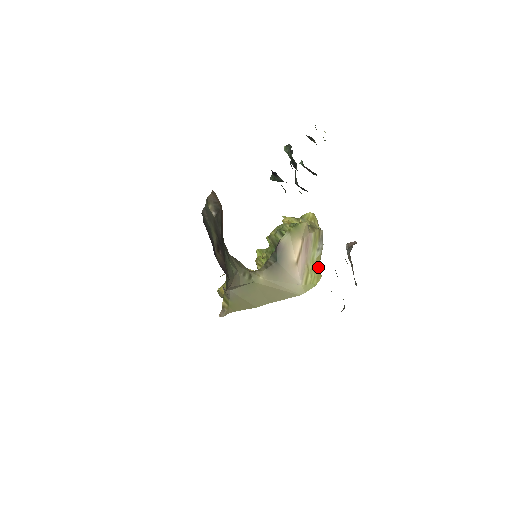
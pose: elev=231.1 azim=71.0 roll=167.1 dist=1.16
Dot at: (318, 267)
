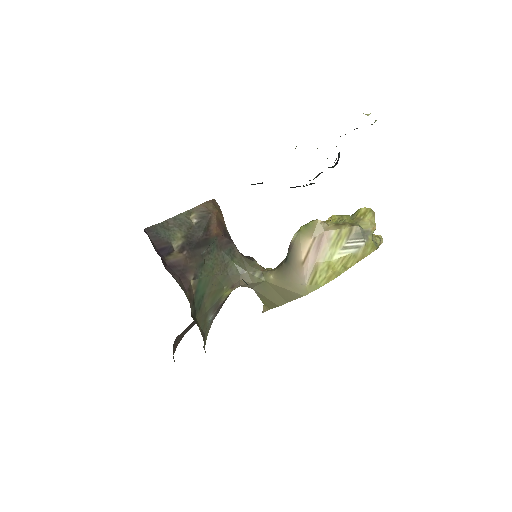
Dot at: (340, 267)
